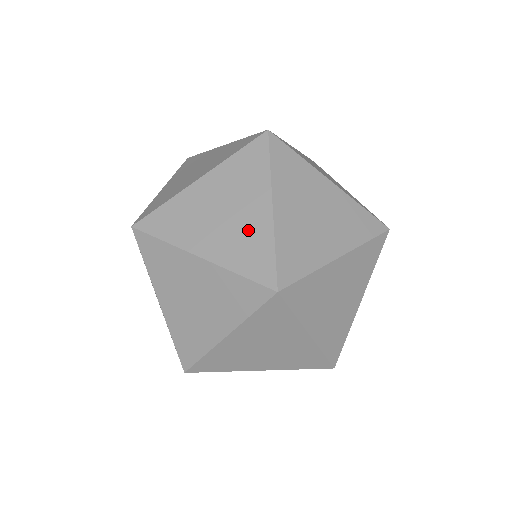
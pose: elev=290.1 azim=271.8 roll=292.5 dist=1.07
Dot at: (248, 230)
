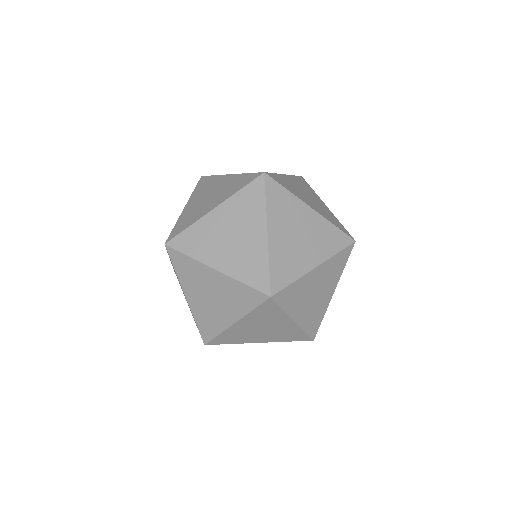
Dot at: (250, 251)
